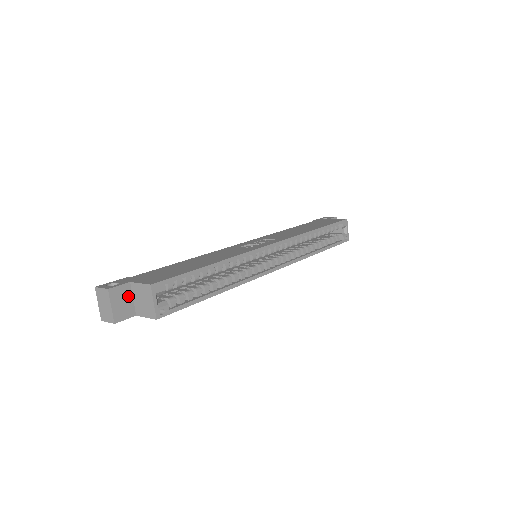
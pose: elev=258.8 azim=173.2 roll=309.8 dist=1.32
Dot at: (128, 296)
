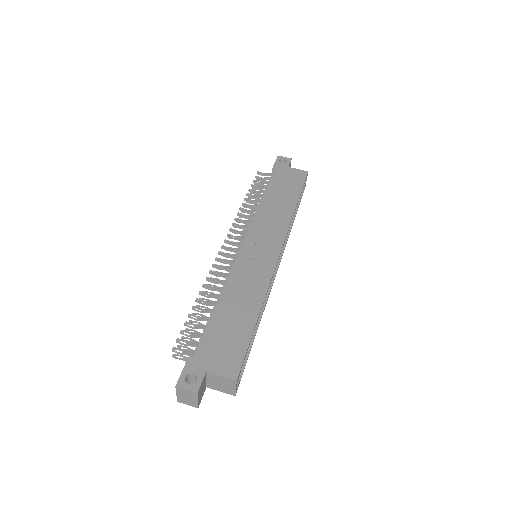
Dot at: (204, 382)
